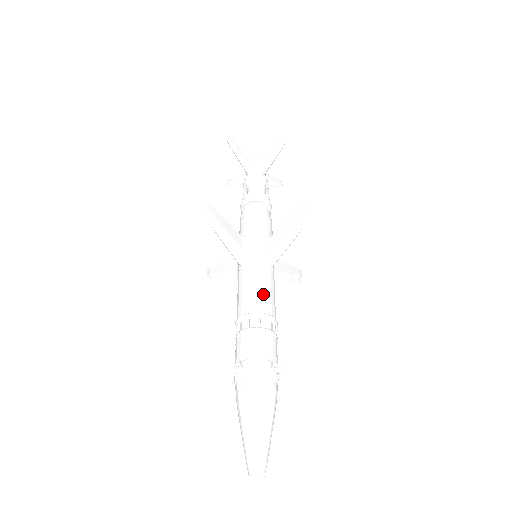
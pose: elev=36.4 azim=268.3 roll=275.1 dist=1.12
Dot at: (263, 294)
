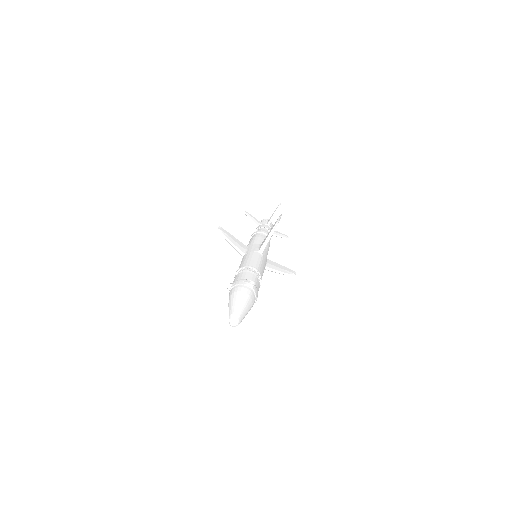
Dot at: (251, 260)
